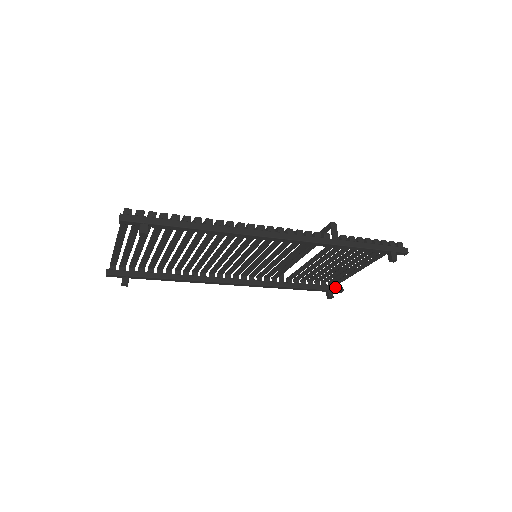
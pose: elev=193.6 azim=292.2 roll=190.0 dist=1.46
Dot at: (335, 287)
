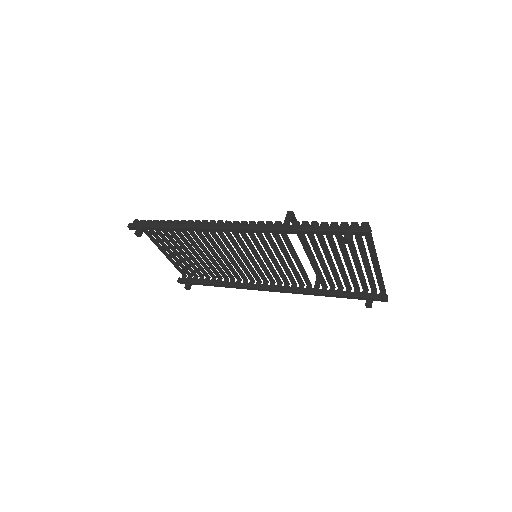
Dot at: (376, 295)
